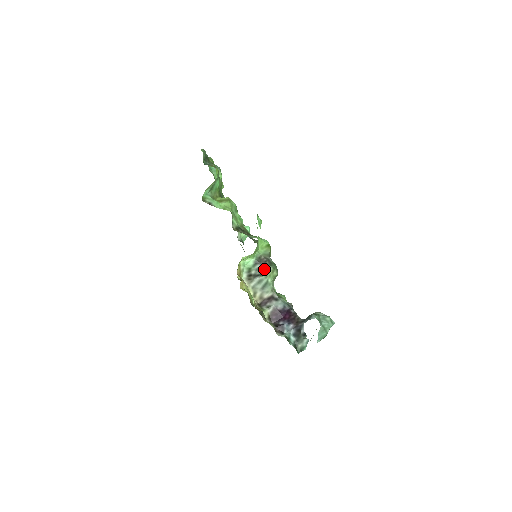
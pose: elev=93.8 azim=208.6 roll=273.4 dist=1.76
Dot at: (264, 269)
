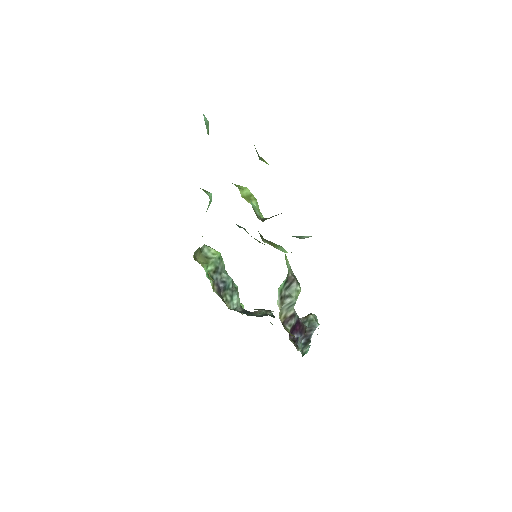
Dot at: (293, 289)
